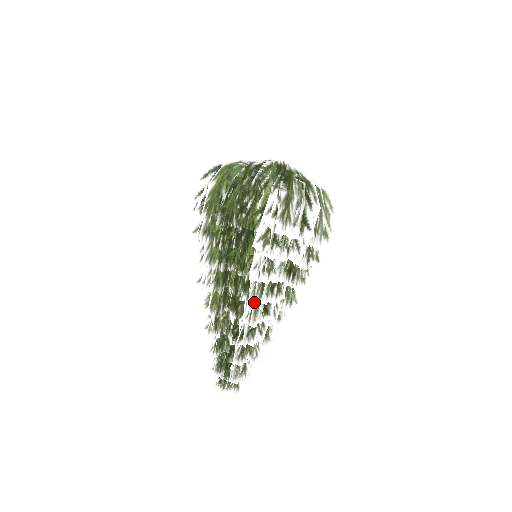
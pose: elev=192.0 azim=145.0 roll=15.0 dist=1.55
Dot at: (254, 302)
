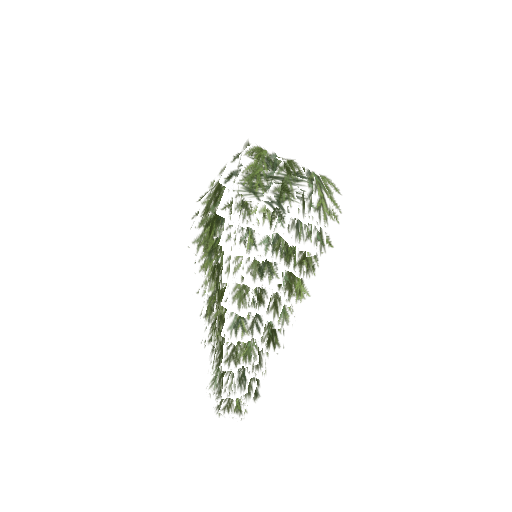
Dot at: (231, 279)
